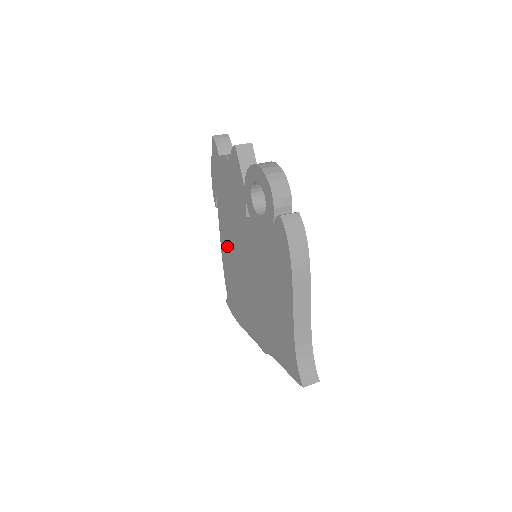
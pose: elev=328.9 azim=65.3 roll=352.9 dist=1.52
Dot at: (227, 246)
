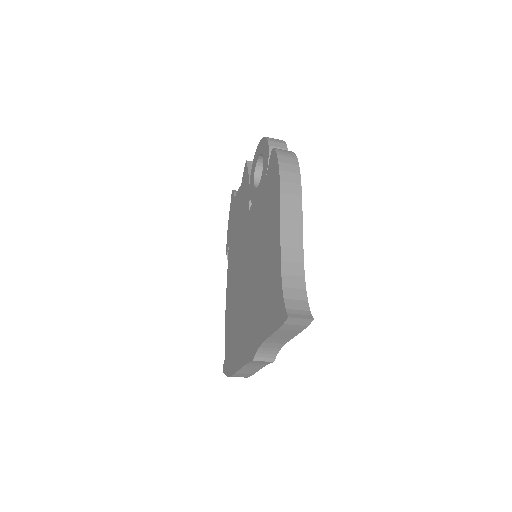
Dot at: (231, 283)
